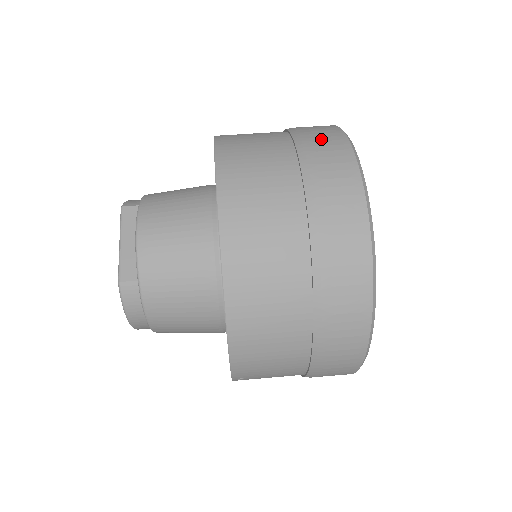
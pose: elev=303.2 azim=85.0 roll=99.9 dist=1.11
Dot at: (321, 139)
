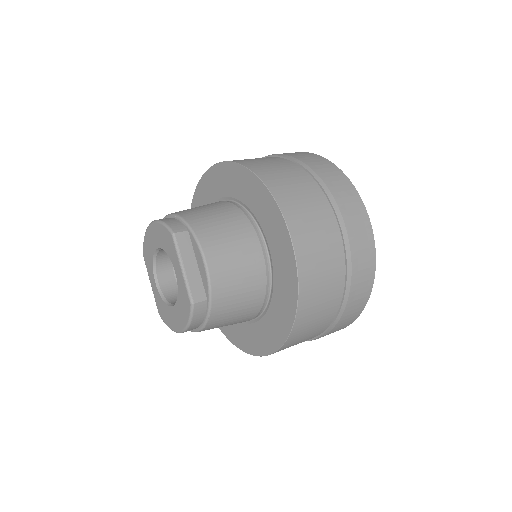
Dot at: (333, 179)
